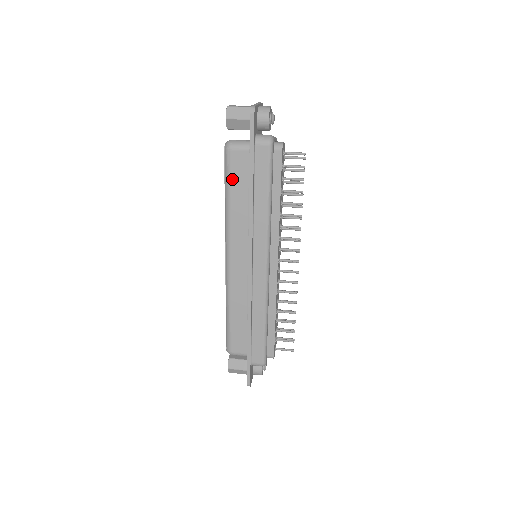
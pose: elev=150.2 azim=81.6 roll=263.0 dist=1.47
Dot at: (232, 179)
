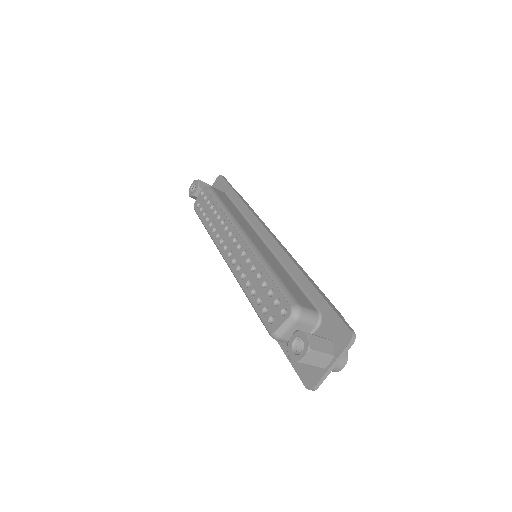
Dot at: (220, 197)
